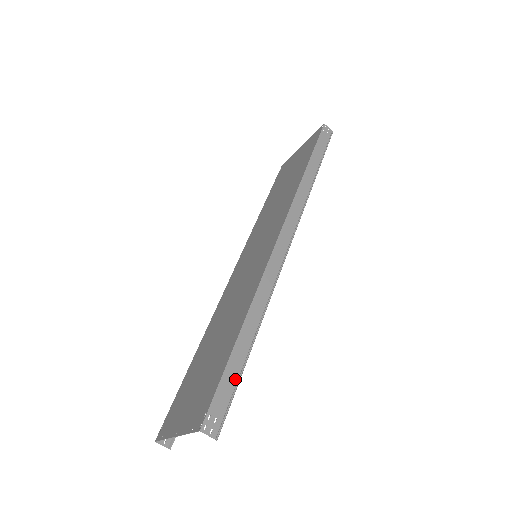
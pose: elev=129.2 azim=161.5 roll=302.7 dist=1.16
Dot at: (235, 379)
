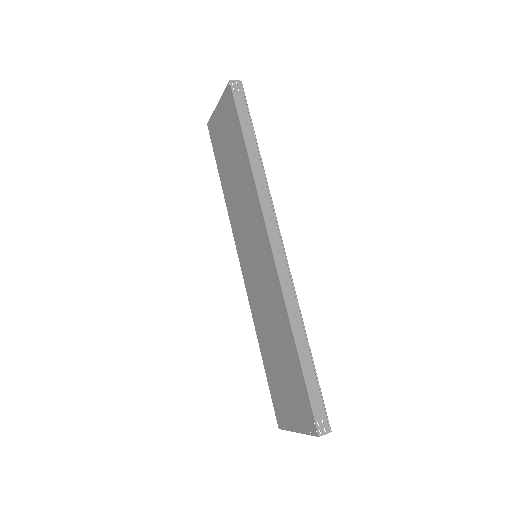
Dot at: (316, 385)
